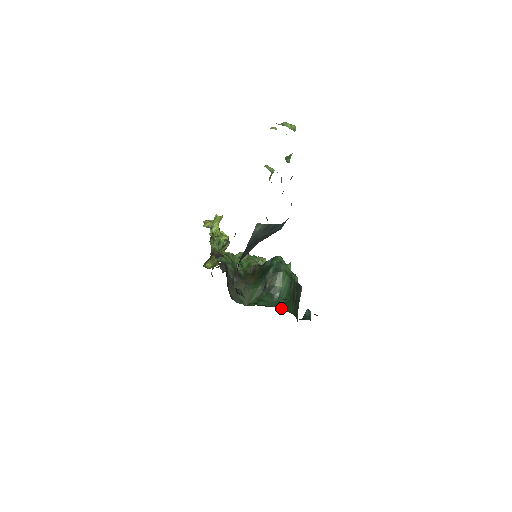
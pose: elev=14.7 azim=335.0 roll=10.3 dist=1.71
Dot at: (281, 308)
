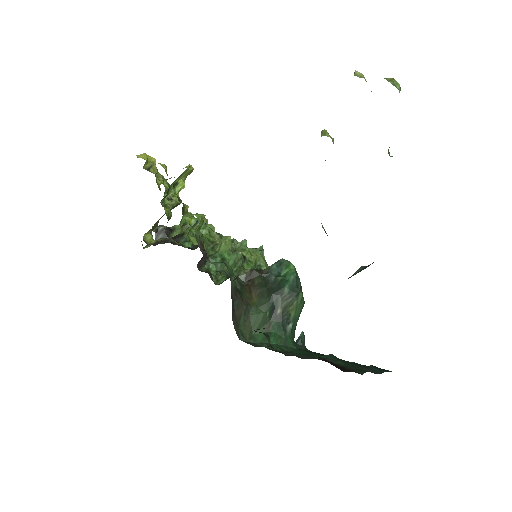
Dot at: (298, 348)
